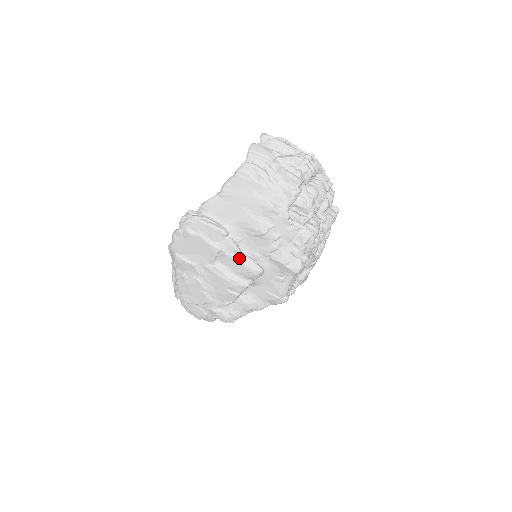
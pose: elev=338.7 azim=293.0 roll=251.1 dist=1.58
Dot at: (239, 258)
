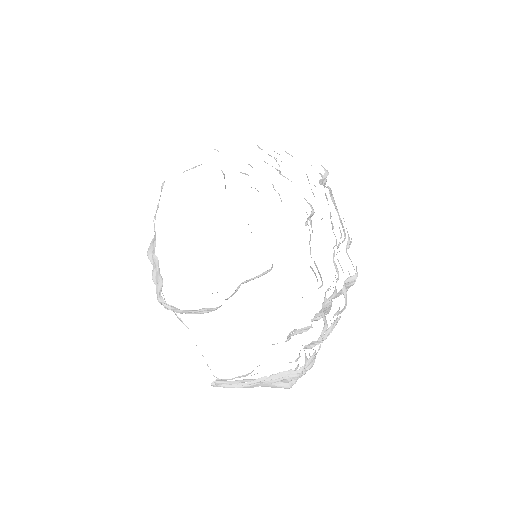
Dot at: occluded
